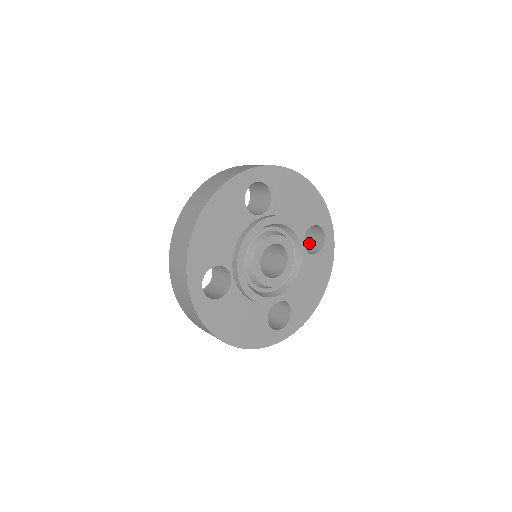
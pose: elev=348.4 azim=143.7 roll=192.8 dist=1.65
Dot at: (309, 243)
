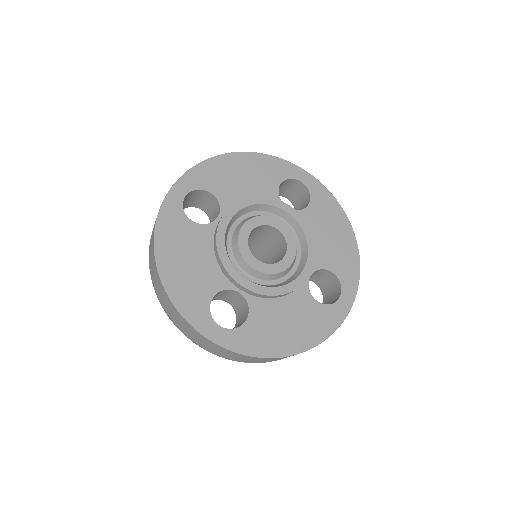
Dot at: (299, 203)
